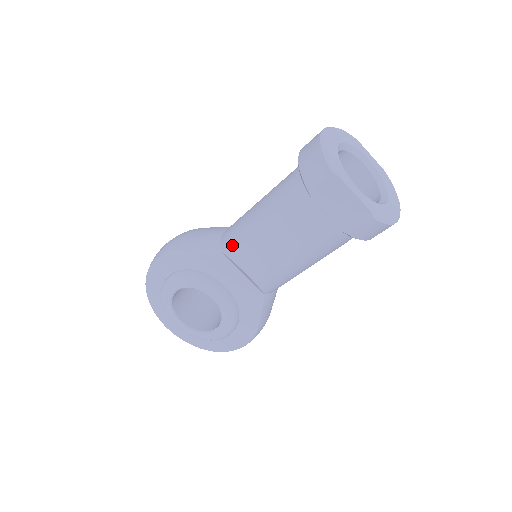
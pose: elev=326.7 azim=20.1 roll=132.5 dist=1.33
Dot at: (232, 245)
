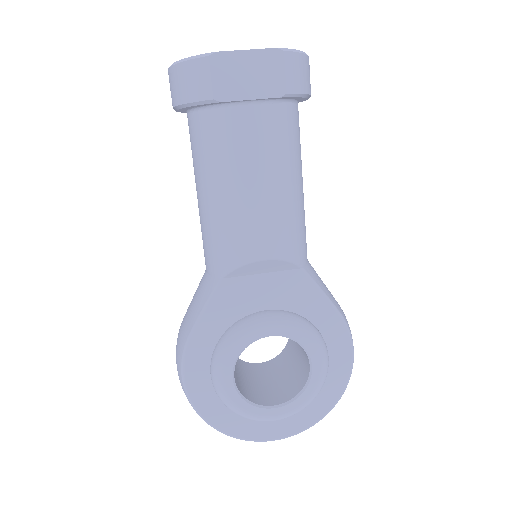
Dot at: (221, 256)
